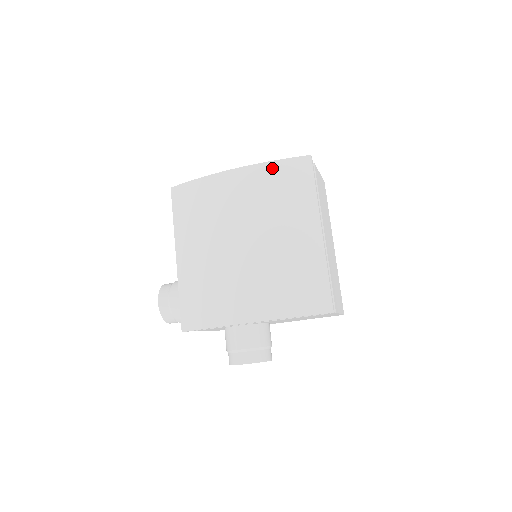
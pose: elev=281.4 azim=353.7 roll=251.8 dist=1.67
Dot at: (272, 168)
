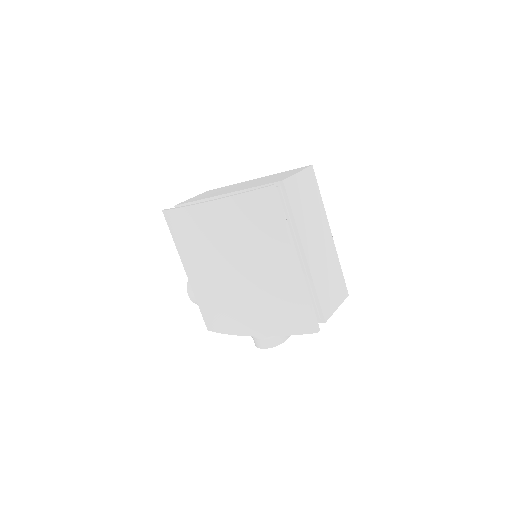
Dot at: (238, 202)
